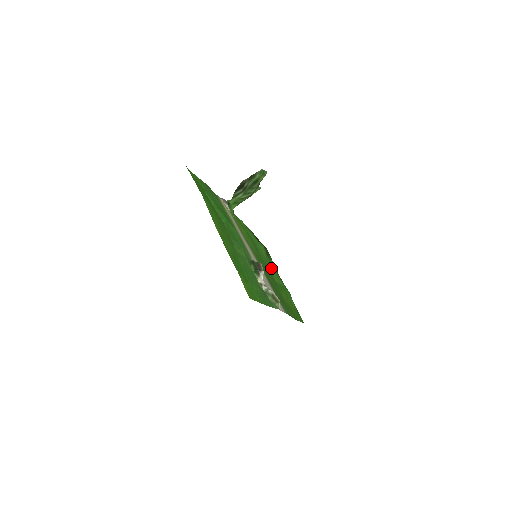
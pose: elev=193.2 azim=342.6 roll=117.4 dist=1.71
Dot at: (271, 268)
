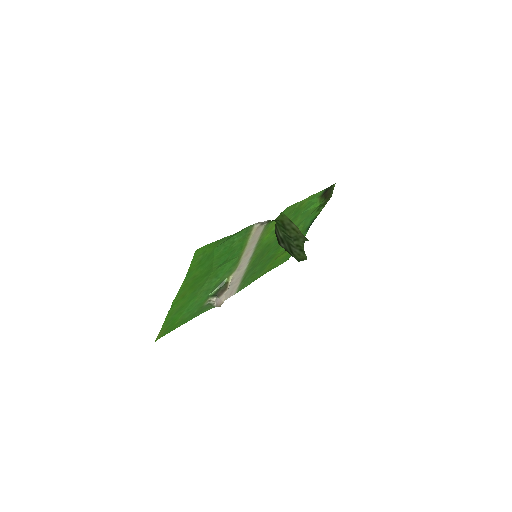
Dot at: (299, 228)
